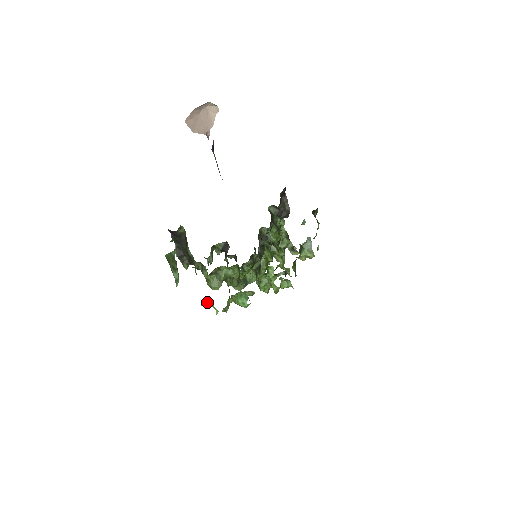
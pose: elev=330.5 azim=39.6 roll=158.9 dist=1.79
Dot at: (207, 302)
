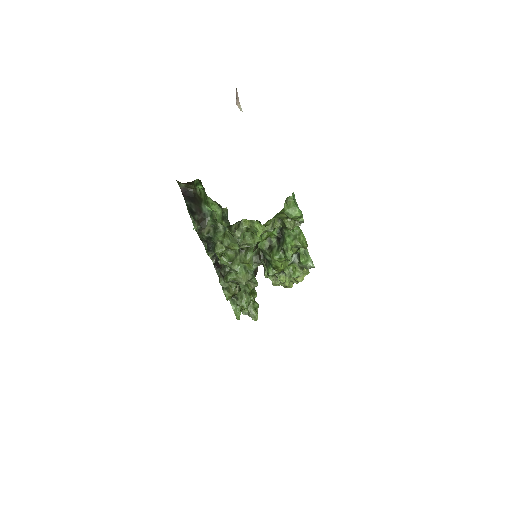
Dot at: (241, 232)
